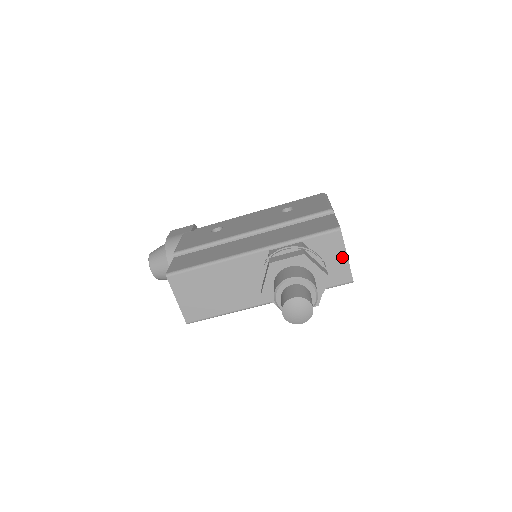
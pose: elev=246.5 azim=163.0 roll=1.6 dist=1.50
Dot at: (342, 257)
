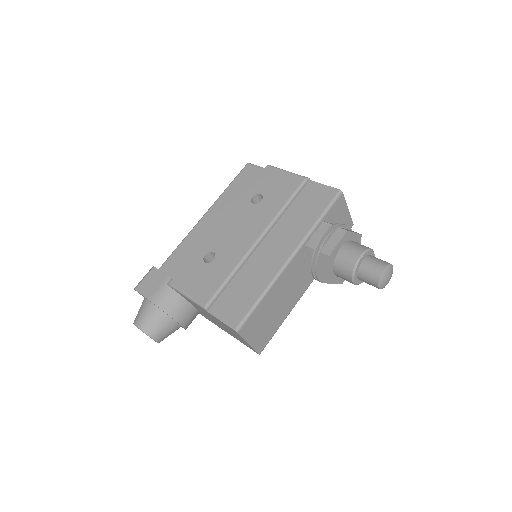
Dot at: (346, 212)
